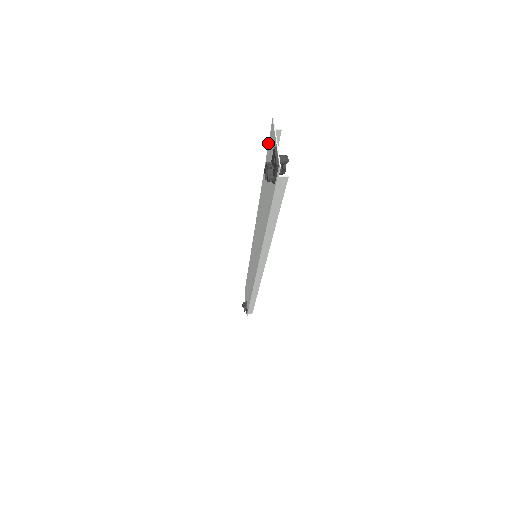
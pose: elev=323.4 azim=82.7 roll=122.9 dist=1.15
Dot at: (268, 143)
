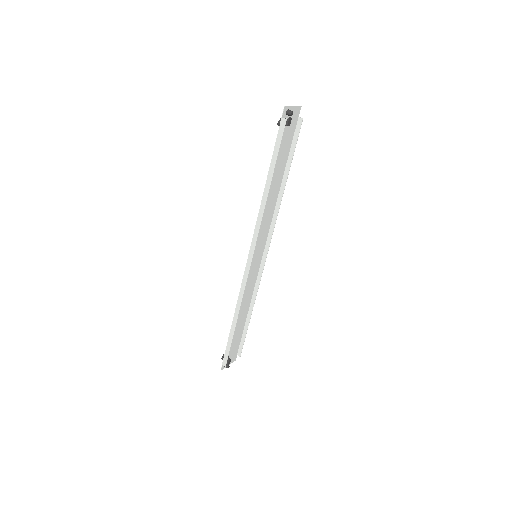
Dot at: (295, 129)
